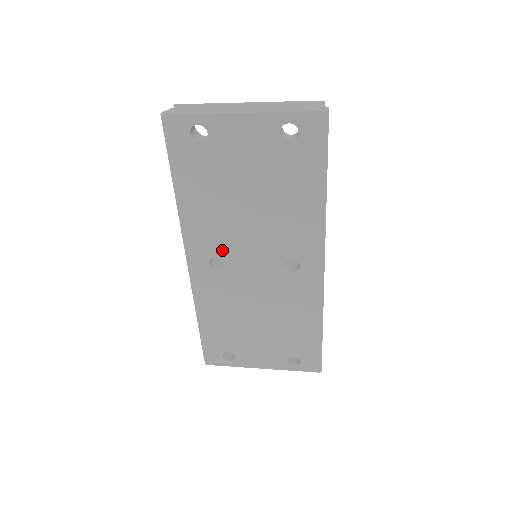
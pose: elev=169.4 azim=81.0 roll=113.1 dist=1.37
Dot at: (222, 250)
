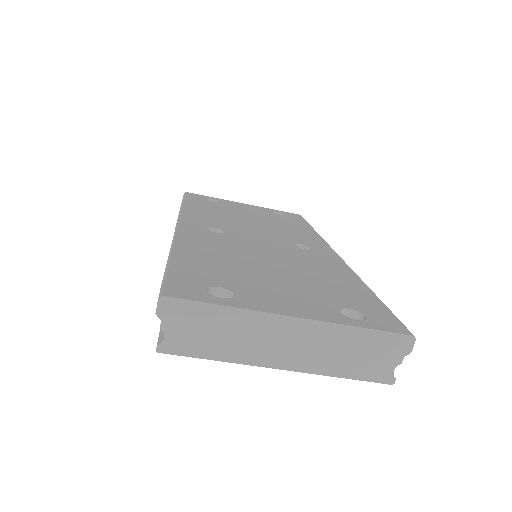
Dot at: (223, 227)
